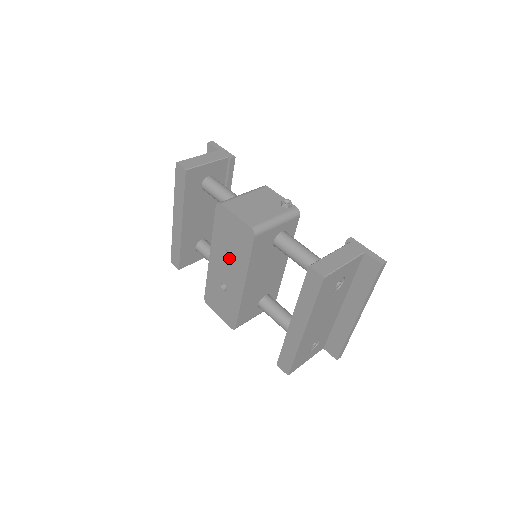
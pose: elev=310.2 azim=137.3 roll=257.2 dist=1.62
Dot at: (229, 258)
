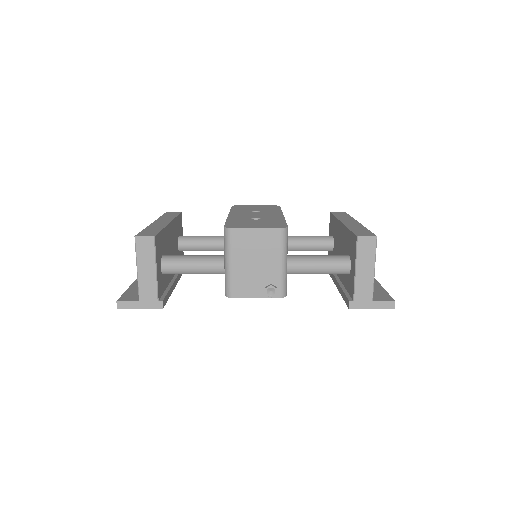
Dot at: (257, 212)
